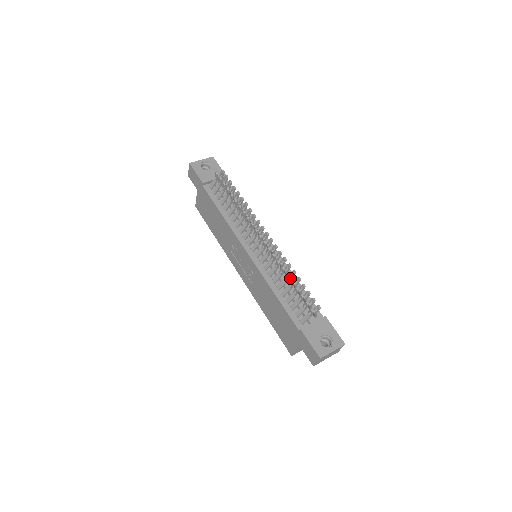
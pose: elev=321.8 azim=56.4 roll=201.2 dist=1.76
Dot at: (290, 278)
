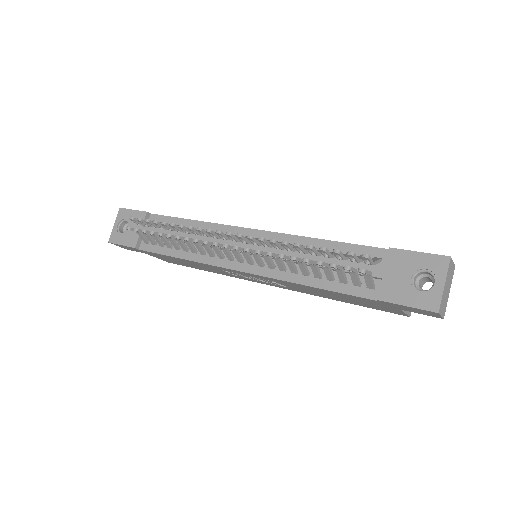
Dot at: occluded
